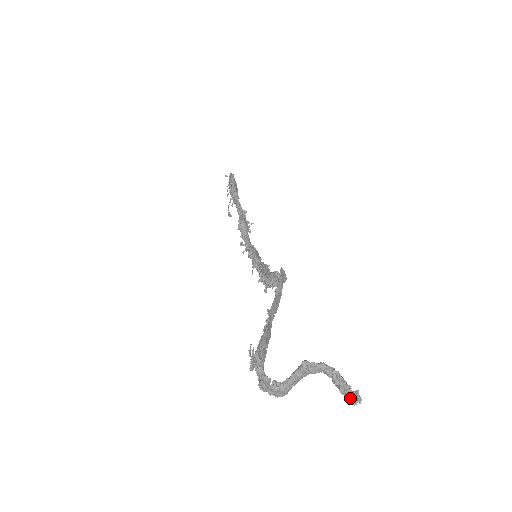
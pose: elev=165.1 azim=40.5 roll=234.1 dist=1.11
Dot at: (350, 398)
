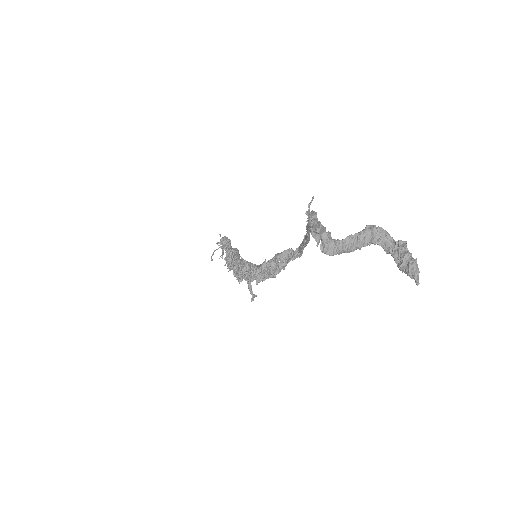
Dot at: (414, 268)
